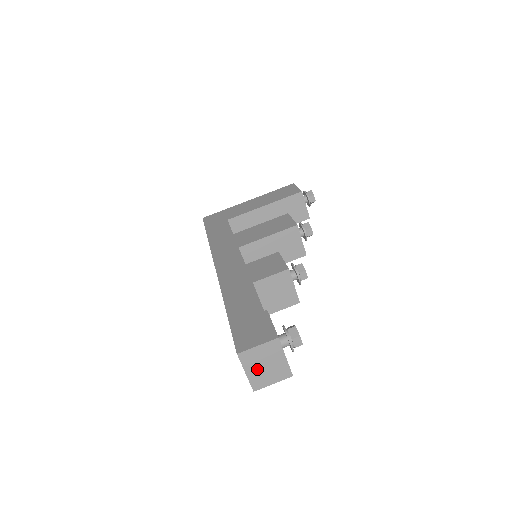
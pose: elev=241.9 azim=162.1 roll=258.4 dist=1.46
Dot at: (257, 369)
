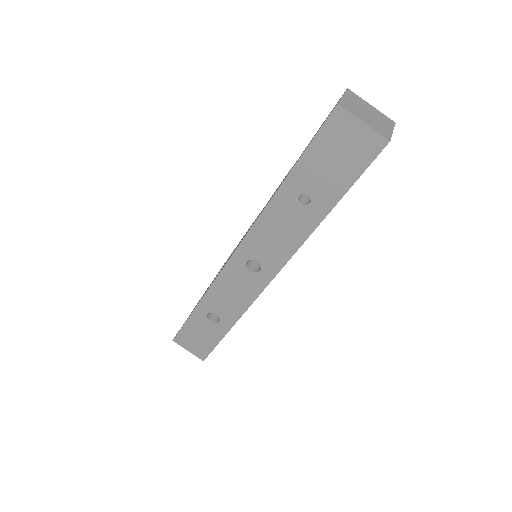
Dot at: (367, 118)
